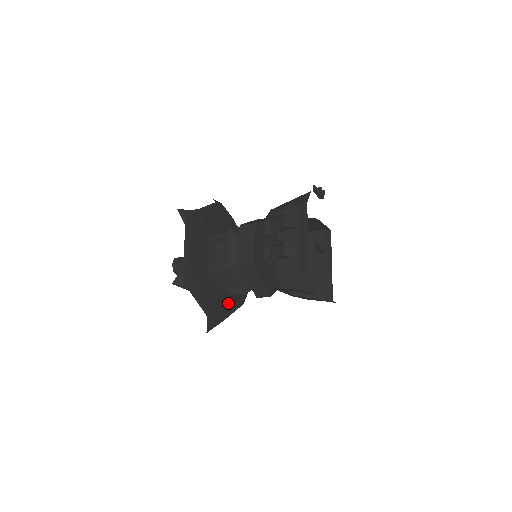
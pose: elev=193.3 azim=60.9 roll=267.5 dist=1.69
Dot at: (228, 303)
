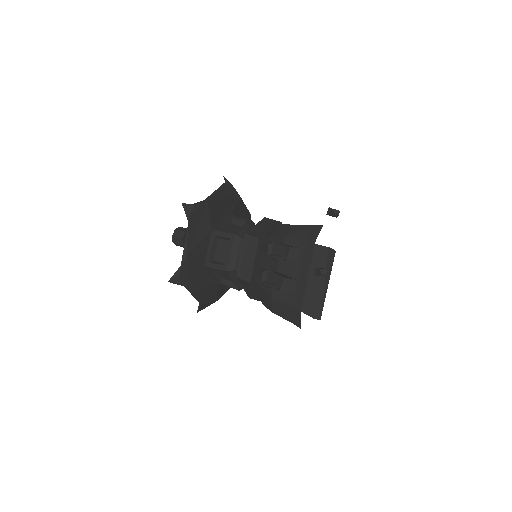
Dot at: (222, 287)
